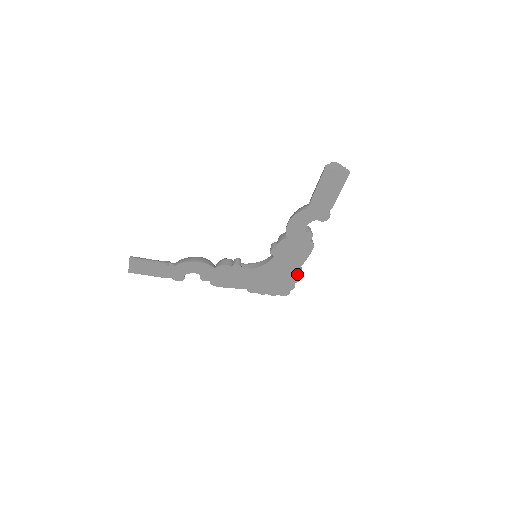
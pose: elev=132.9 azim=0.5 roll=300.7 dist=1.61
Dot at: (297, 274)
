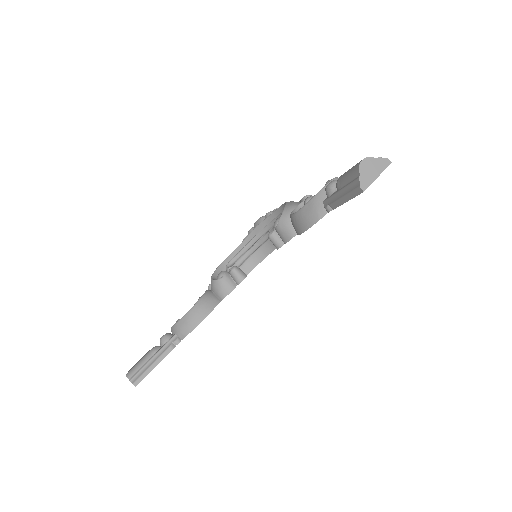
Dot at: occluded
